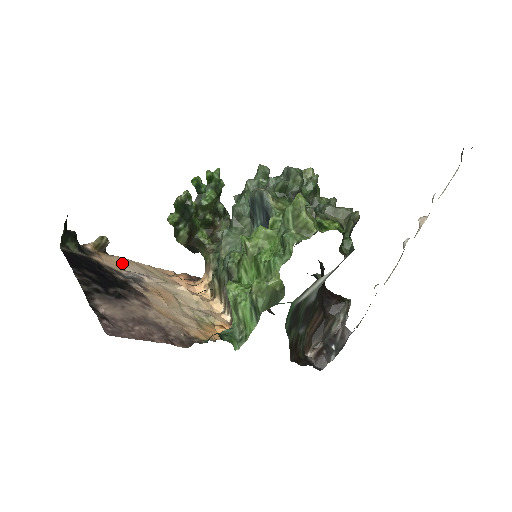
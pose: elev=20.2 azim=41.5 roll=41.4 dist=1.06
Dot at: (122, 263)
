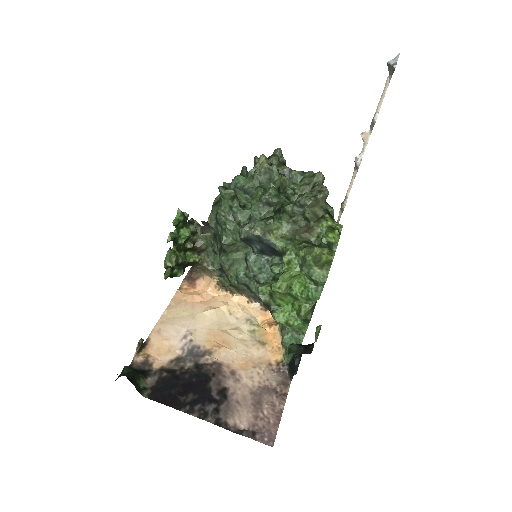
Dot at: (163, 340)
